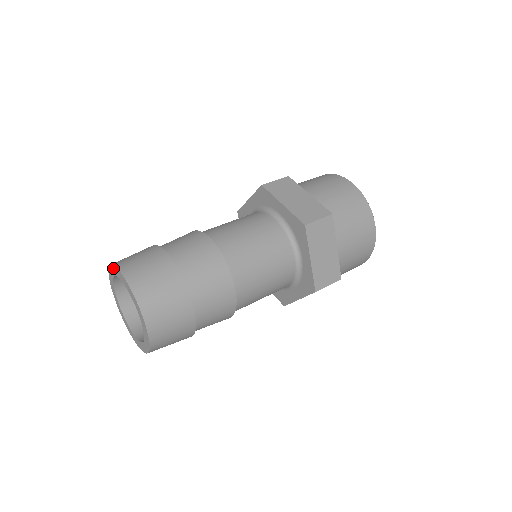
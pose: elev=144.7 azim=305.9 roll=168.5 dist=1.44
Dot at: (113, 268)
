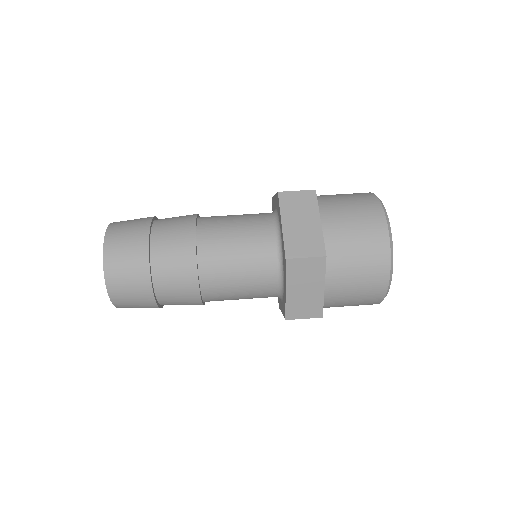
Dot at: occluded
